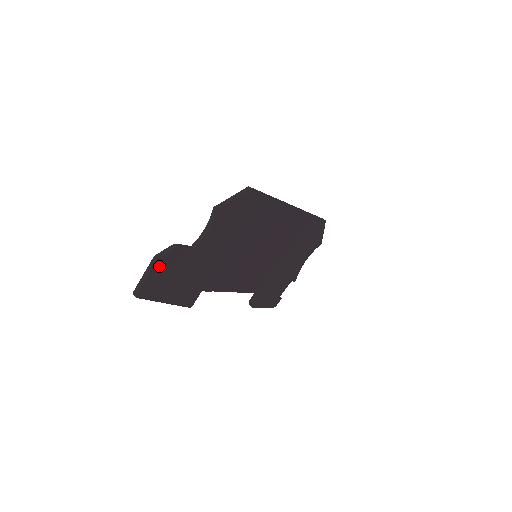
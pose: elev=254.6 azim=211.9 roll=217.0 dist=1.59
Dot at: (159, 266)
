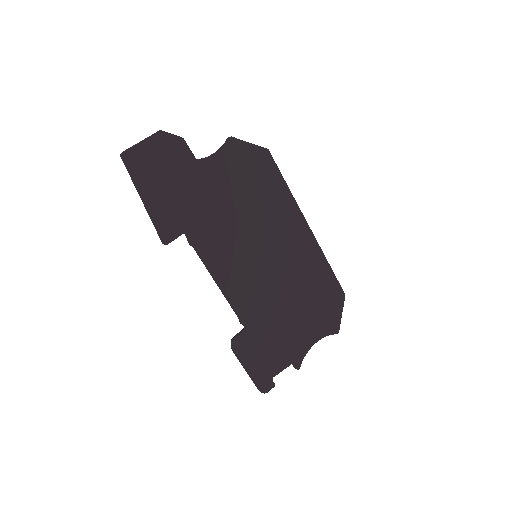
Dot at: (158, 141)
